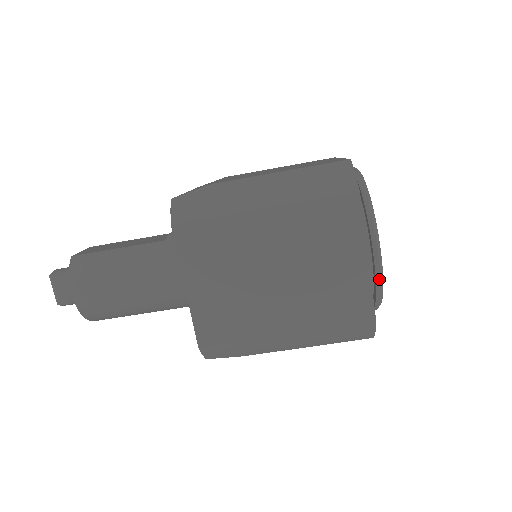
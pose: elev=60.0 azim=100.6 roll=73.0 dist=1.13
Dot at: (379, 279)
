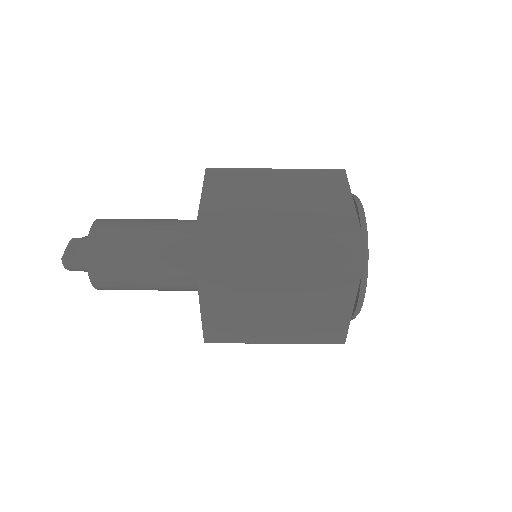
Dot at: (363, 223)
